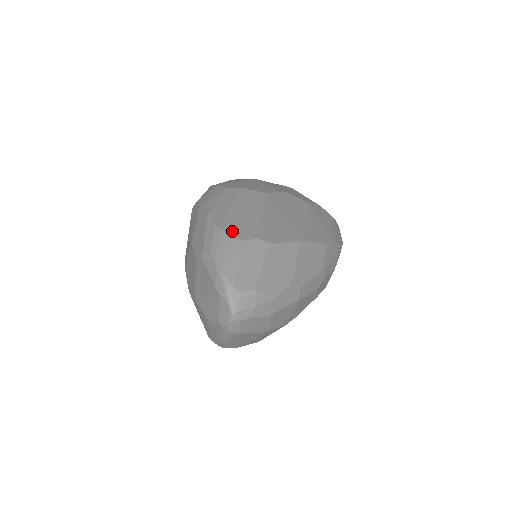
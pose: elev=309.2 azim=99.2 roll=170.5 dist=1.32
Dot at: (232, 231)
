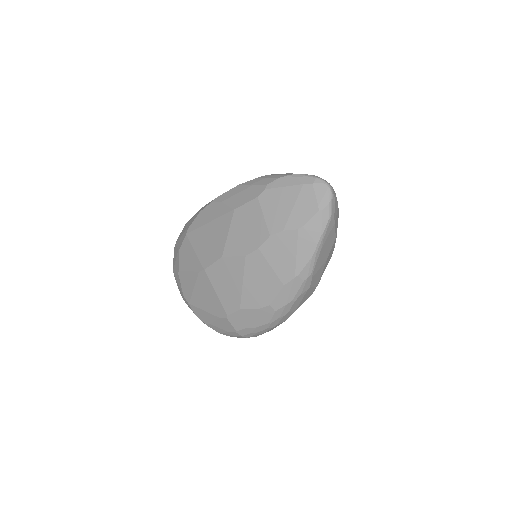
Dot at: occluded
